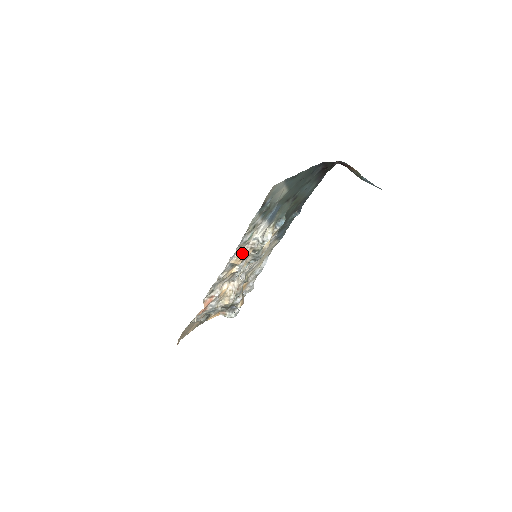
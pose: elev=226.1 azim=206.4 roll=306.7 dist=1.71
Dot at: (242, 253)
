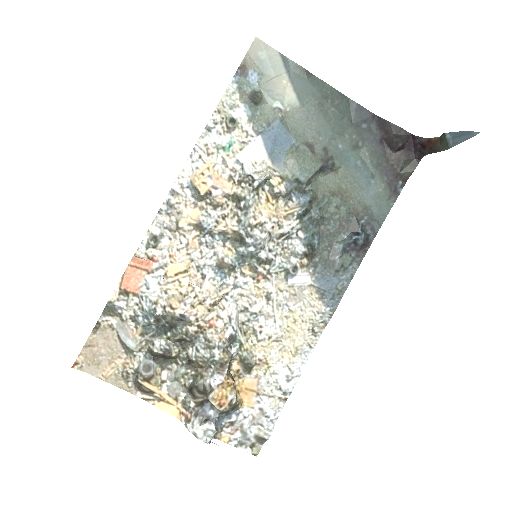
Dot at: (212, 174)
